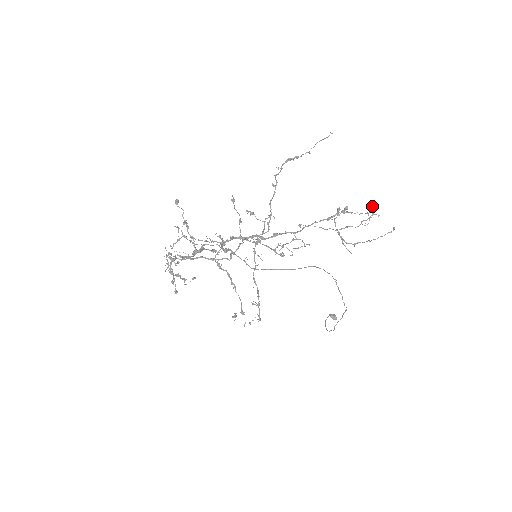
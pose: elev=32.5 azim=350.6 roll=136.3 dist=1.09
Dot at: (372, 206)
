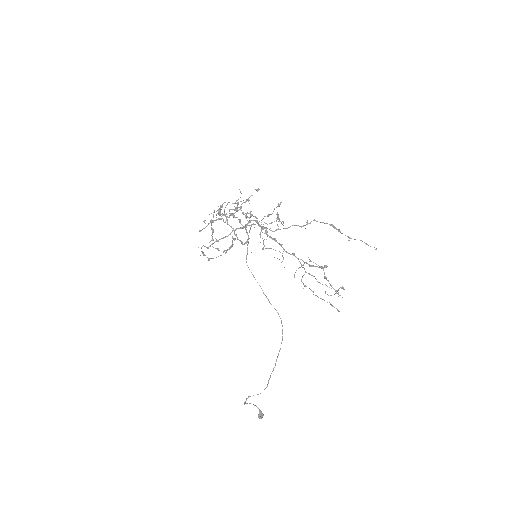
Dot at: (343, 288)
